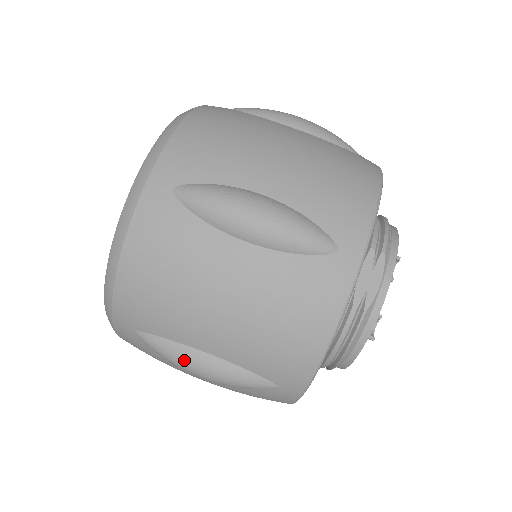
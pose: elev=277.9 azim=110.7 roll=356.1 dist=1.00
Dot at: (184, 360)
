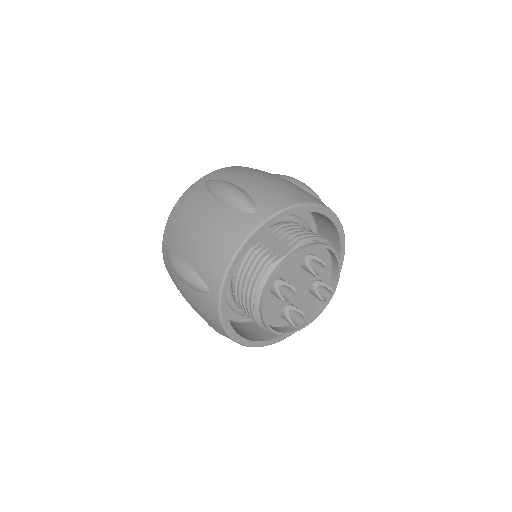
Dot at: (174, 262)
